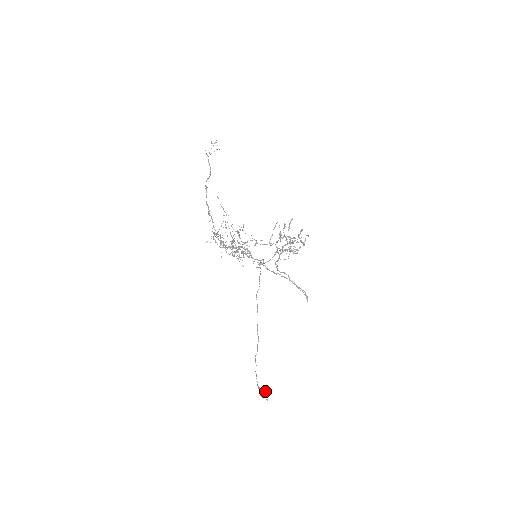
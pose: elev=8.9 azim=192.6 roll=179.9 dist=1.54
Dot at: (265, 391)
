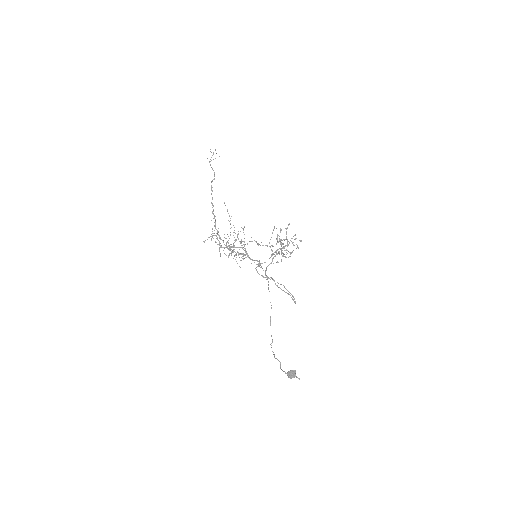
Dot at: (295, 371)
